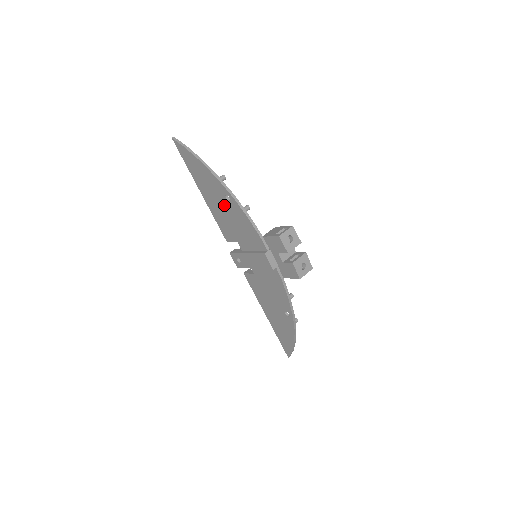
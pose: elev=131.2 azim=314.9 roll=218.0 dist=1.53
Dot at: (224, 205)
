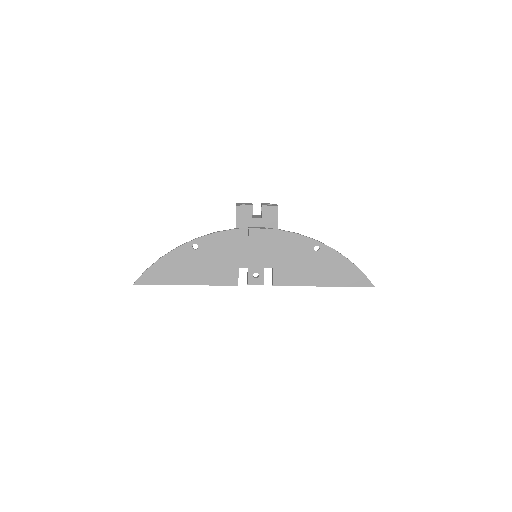
Dot at: (201, 258)
